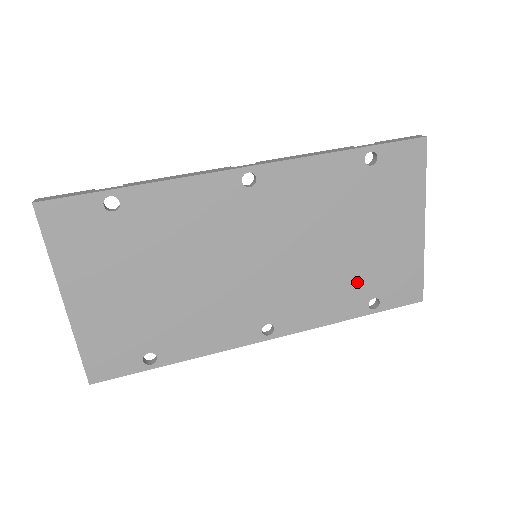
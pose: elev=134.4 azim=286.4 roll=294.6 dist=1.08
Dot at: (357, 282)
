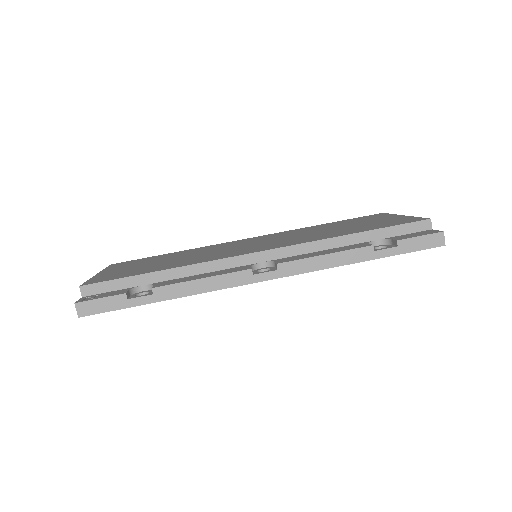
Dot at: occluded
